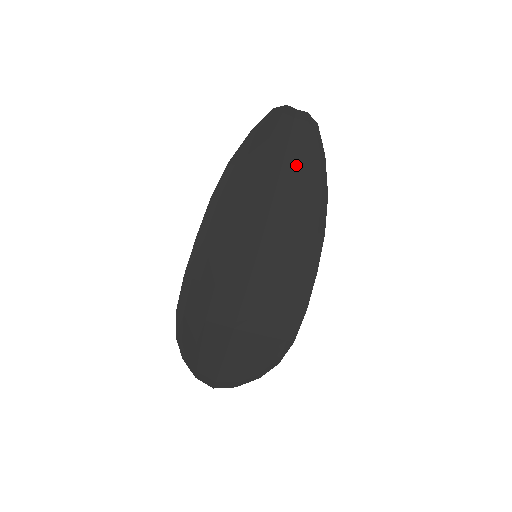
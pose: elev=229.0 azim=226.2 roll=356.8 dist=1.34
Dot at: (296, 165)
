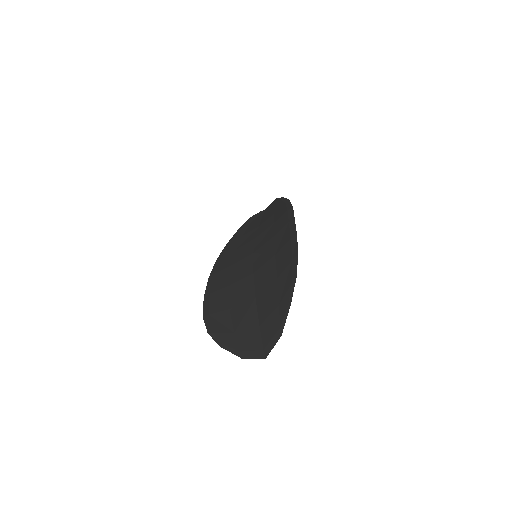
Dot at: (268, 214)
